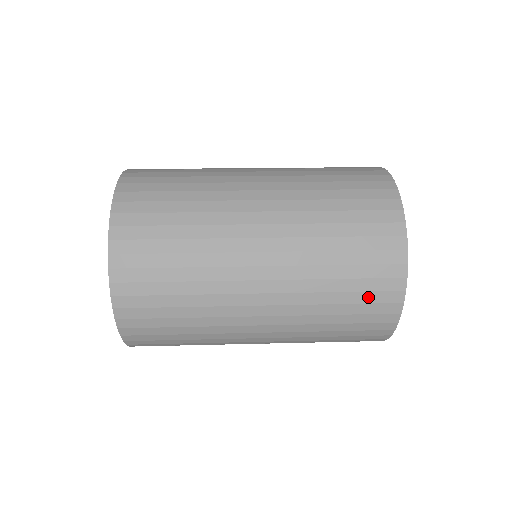
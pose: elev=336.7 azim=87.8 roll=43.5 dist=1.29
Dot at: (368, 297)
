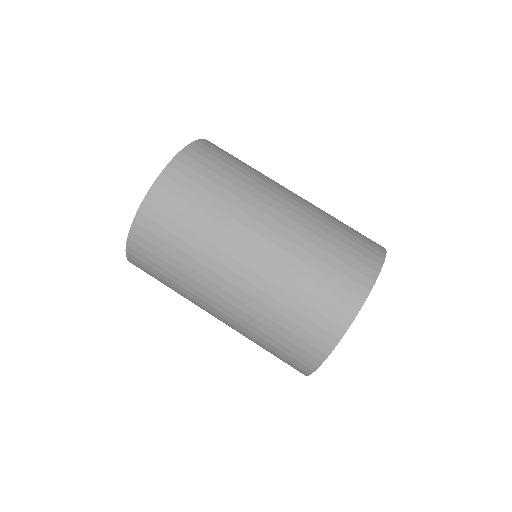
Dot at: occluded
